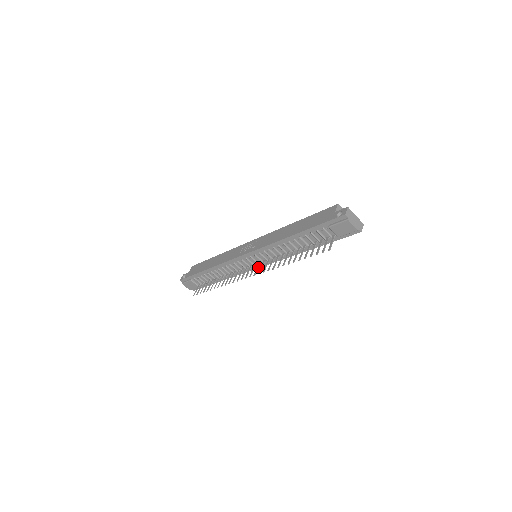
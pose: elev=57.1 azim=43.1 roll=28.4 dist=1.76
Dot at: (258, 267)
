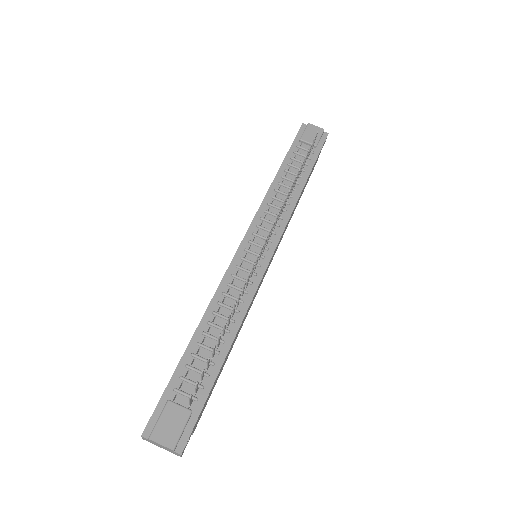
Dot at: (268, 237)
